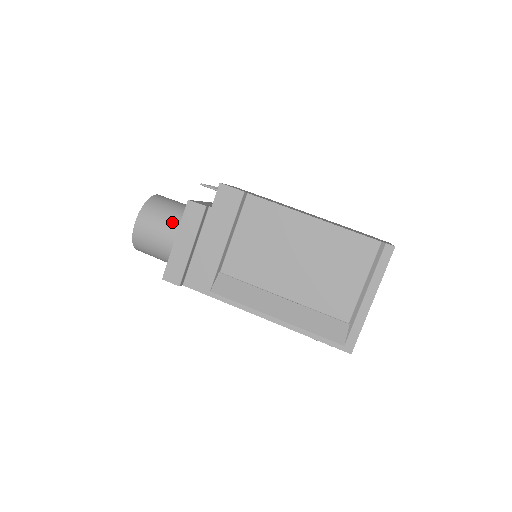
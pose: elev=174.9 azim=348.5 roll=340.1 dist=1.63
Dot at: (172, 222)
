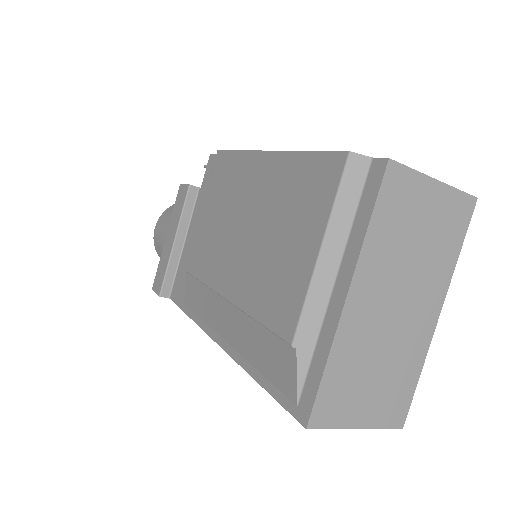
Dot at: occluded
